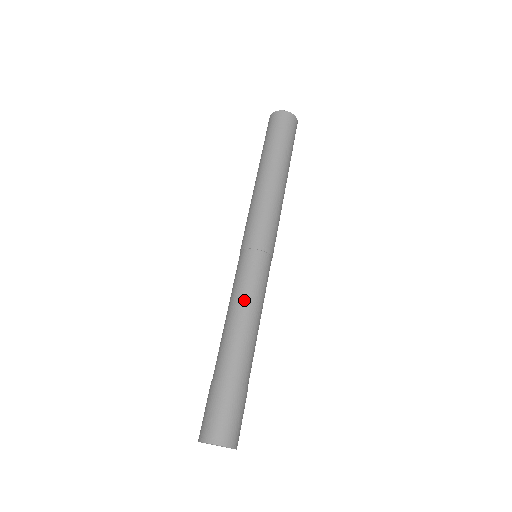
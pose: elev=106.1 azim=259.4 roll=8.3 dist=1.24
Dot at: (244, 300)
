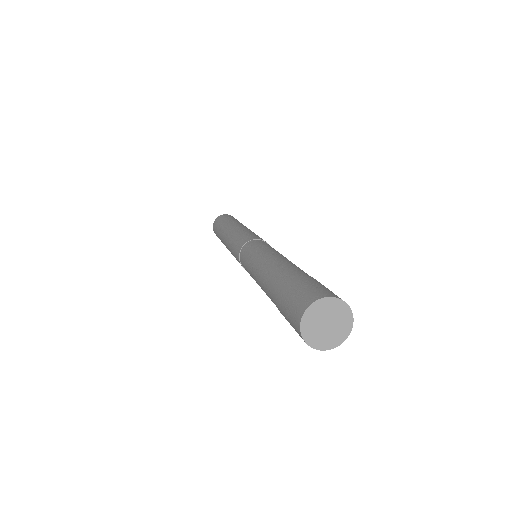
Dot at: (258, 257)
